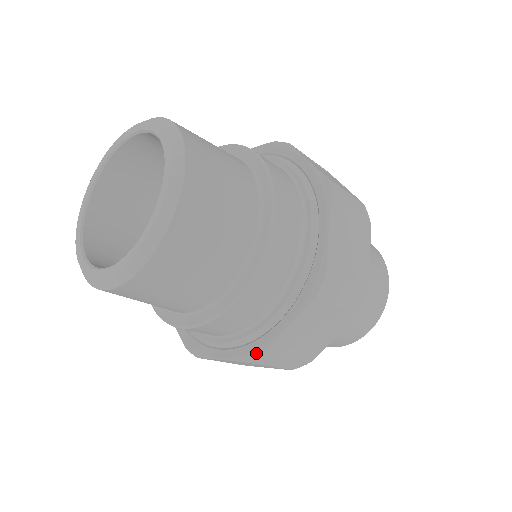
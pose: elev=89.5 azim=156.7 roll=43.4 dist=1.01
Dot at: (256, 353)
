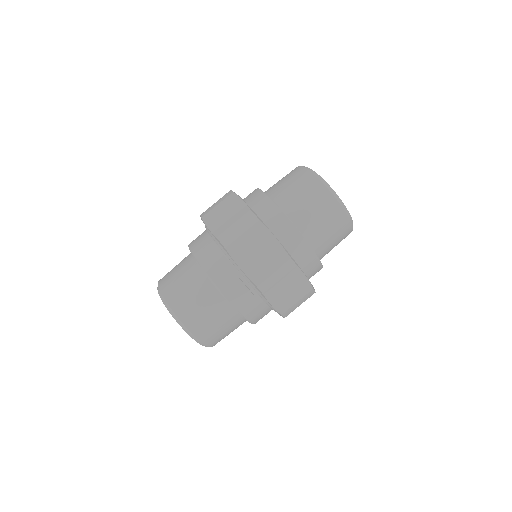
Dot at: (281, 315)
